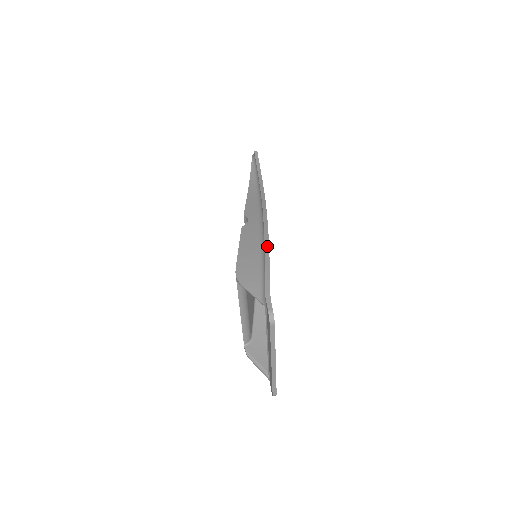
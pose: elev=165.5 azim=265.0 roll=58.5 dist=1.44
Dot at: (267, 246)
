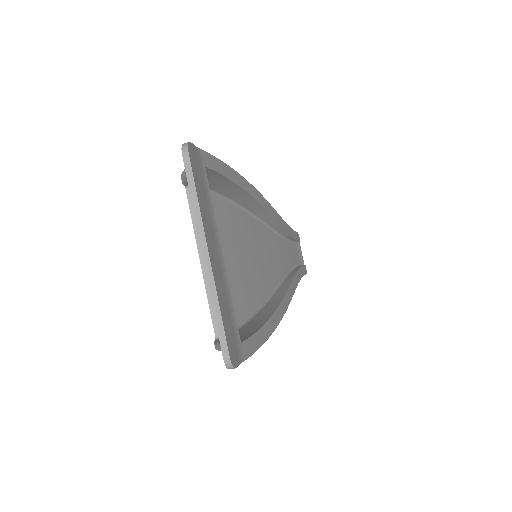
Dot at: (234, 172)
